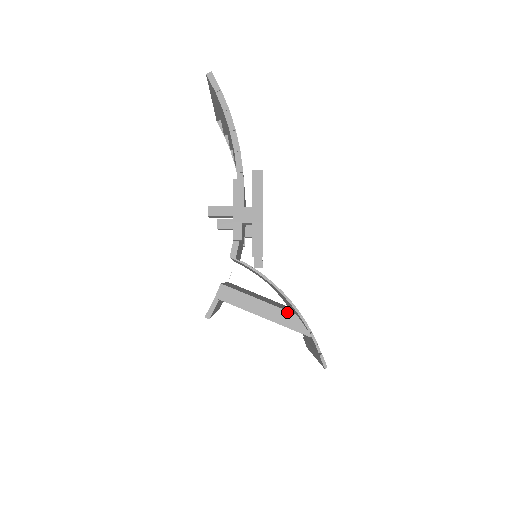
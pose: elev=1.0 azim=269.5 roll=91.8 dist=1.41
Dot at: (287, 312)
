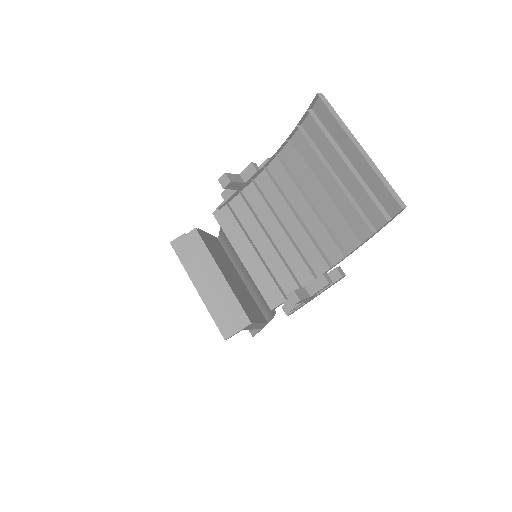
Dot at: (265, 323)
